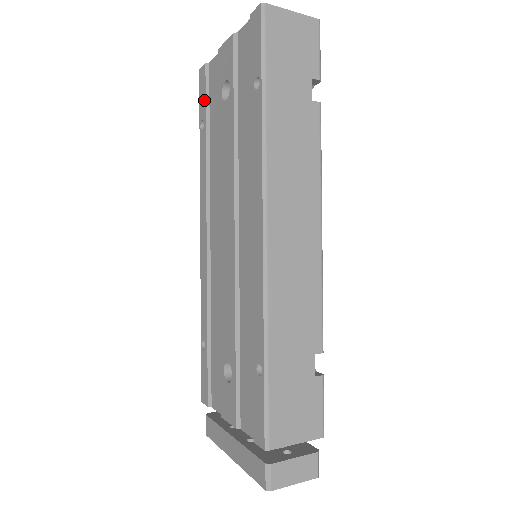
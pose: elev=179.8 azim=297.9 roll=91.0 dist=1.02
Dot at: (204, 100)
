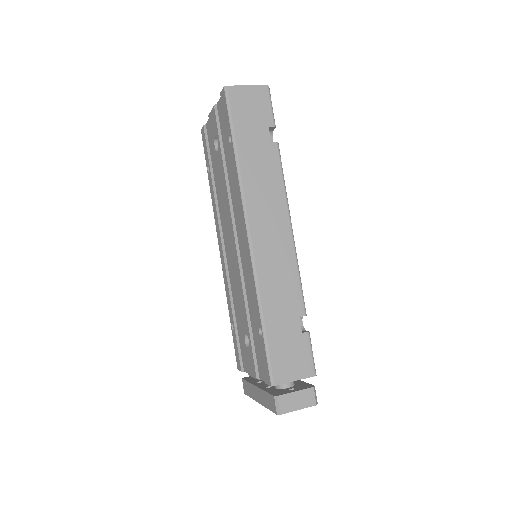
Dot at: (206, 151)
